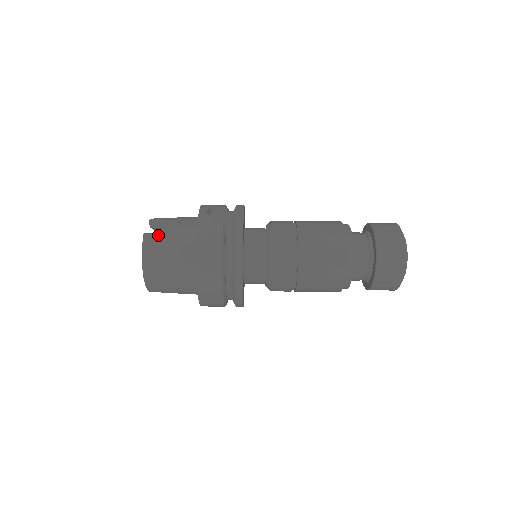
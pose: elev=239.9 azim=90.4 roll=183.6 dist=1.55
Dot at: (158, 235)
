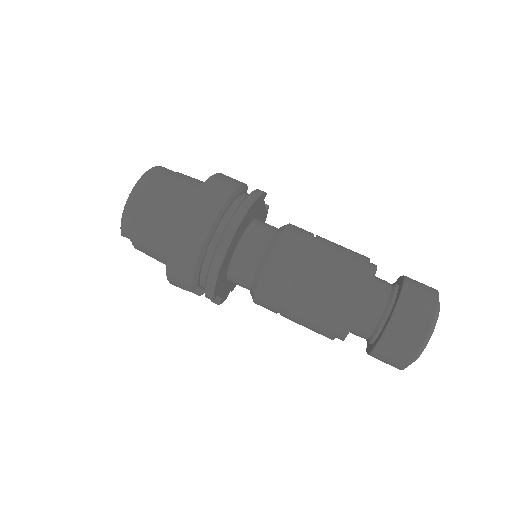
Dot at: occluded
